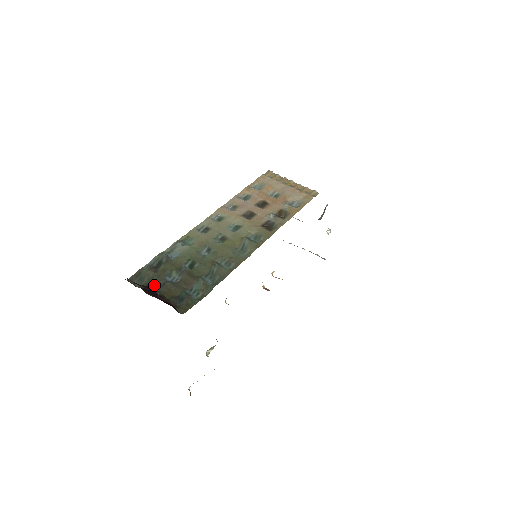
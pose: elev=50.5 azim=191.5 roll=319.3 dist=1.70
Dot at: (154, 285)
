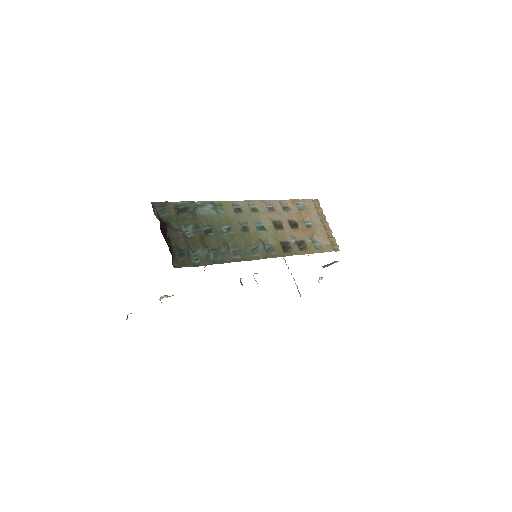
Dot at: (169, 225)
